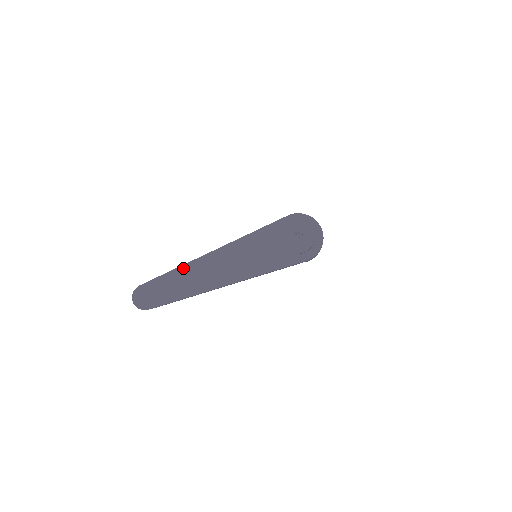
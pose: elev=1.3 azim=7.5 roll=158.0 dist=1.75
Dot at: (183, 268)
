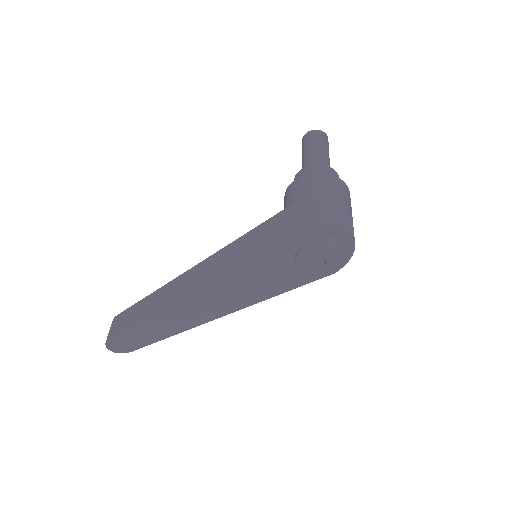
Dot at: (161, 312)
